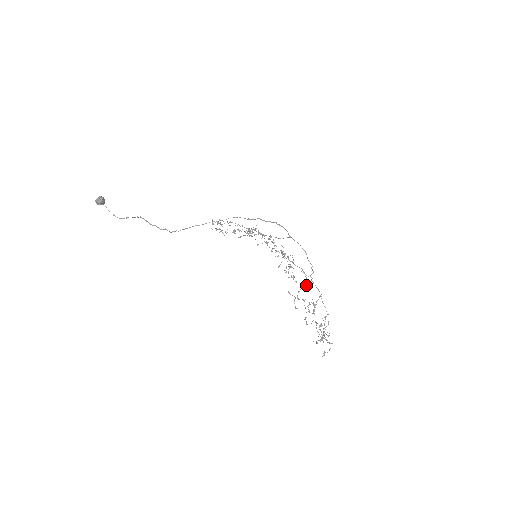
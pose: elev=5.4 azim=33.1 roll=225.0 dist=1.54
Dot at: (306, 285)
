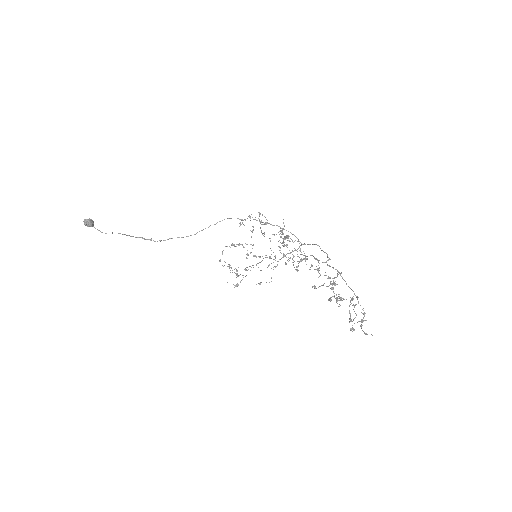
Dot at: (319, 268)
